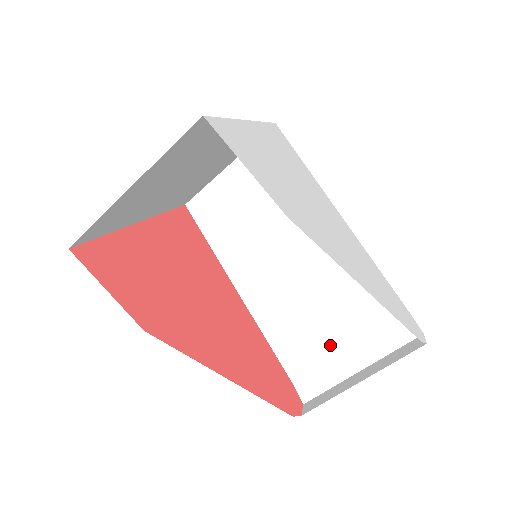
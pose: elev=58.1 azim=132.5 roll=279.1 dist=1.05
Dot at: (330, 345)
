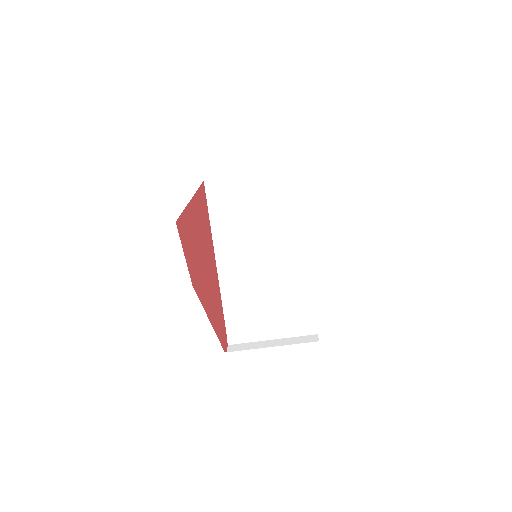
Dot at: (261, 318)
